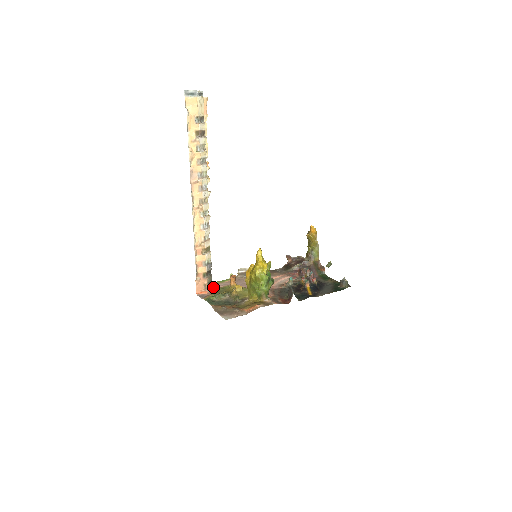
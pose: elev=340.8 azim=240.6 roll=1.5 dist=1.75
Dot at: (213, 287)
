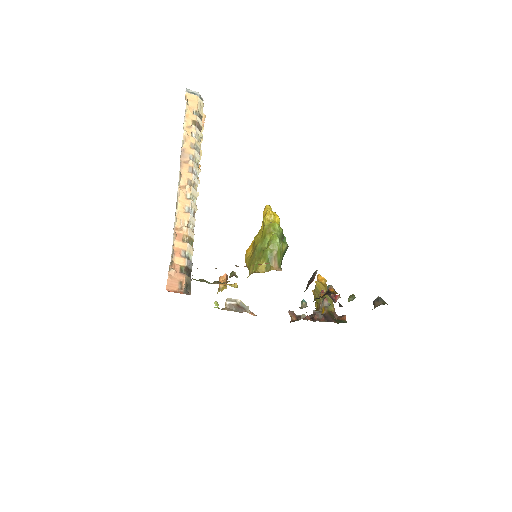
Dot at: occluded
